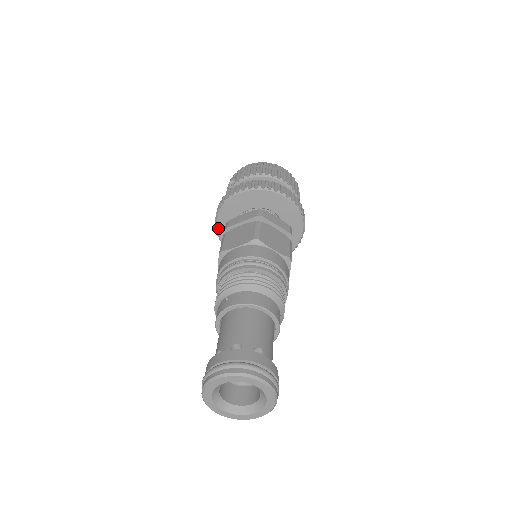
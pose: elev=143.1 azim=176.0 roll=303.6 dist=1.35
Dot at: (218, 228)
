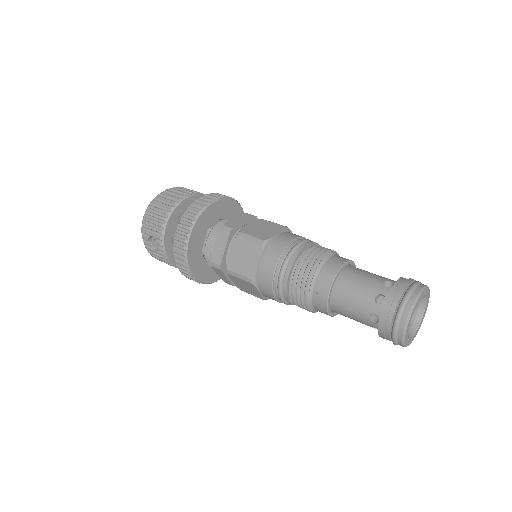
Dot at: (197, 278)
